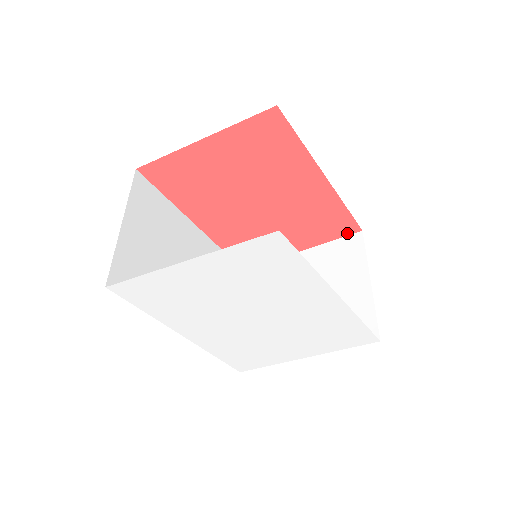
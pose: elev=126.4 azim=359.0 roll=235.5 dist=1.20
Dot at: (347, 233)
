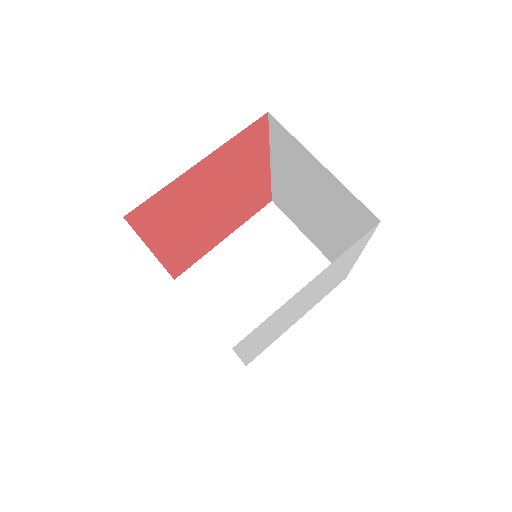
Dot at: (262, 207)
